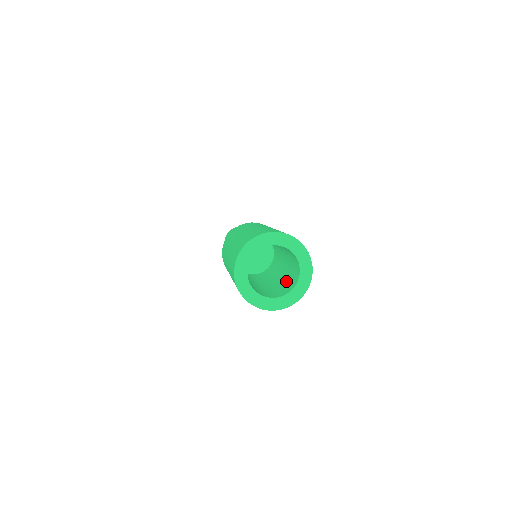
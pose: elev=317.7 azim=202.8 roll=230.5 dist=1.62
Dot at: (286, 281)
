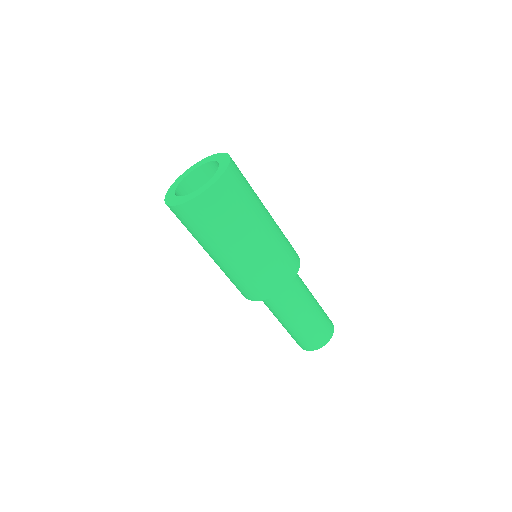
Dot at: occluded
